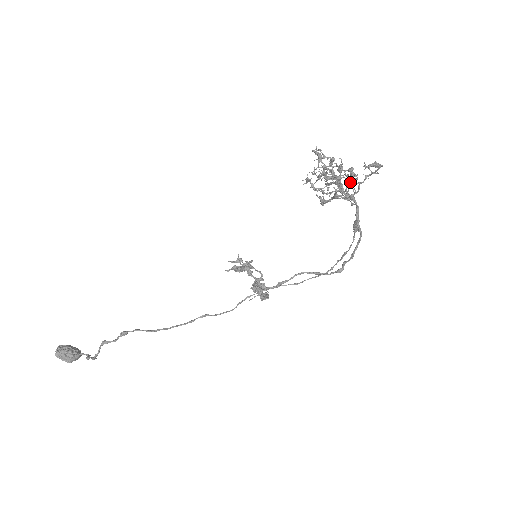
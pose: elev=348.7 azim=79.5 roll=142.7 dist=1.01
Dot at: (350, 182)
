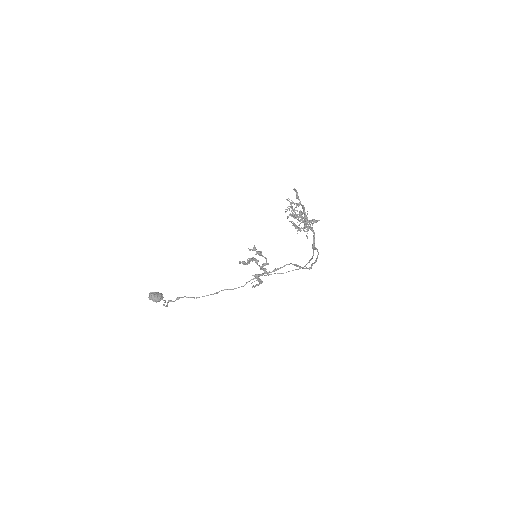
Dot at: (304, 224)
